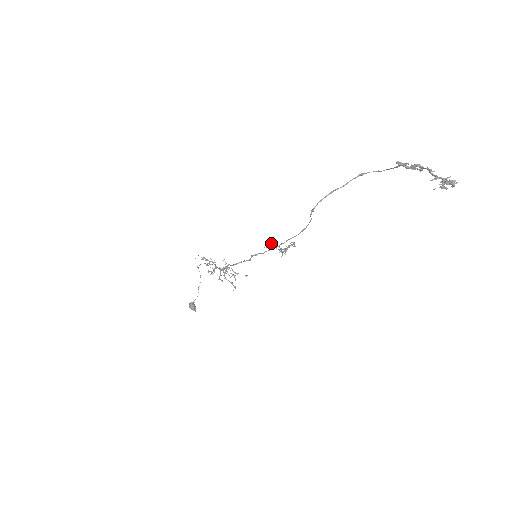
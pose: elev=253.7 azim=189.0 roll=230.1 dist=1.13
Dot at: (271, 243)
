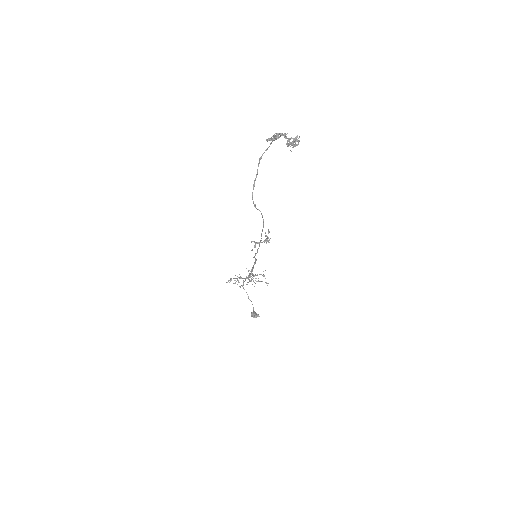
Dot at: occluded
